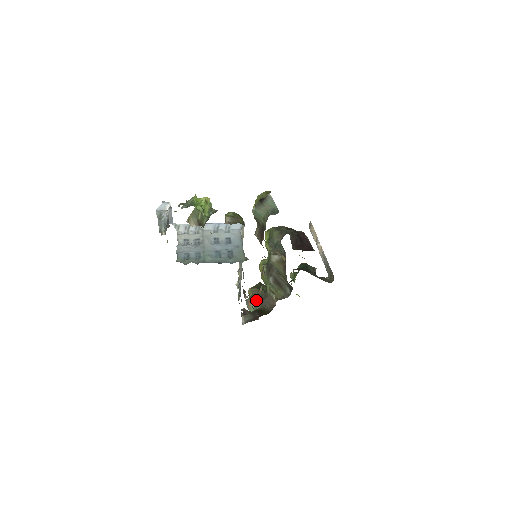
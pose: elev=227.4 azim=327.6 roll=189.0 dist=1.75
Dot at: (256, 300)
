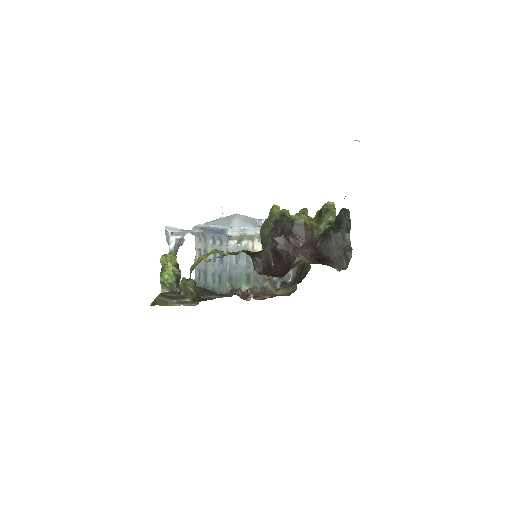
Dot at: occluded
